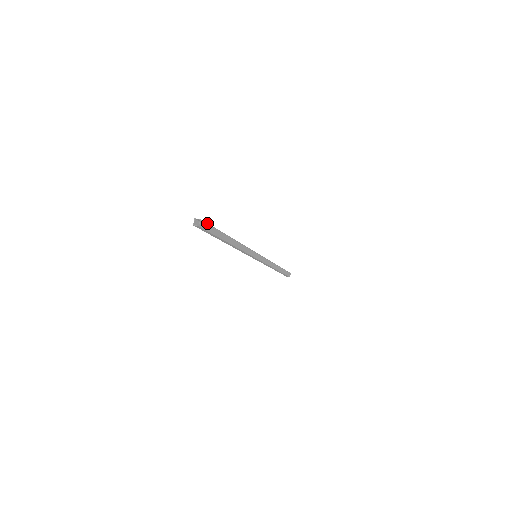
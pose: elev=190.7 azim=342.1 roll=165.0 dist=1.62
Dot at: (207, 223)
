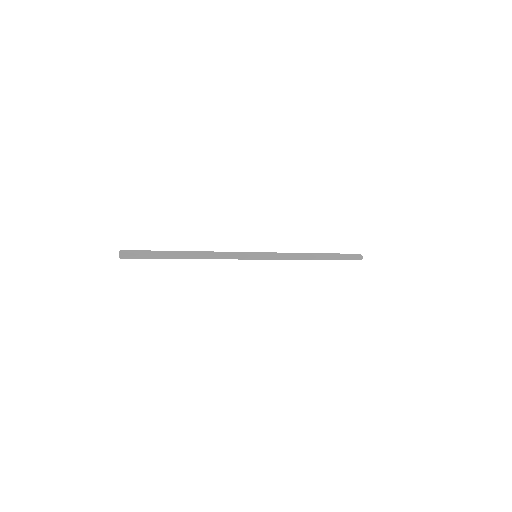
Dot at: (131, 250)
